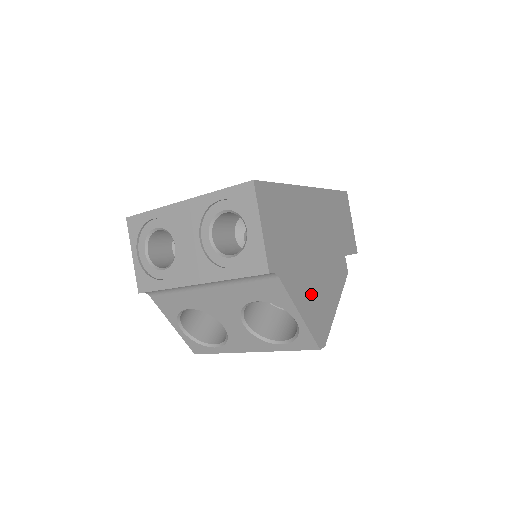
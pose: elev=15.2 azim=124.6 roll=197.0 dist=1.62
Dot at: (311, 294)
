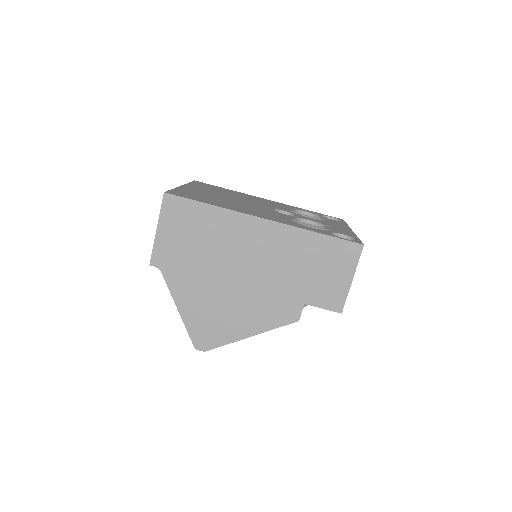
Dot at: (207, 305)
